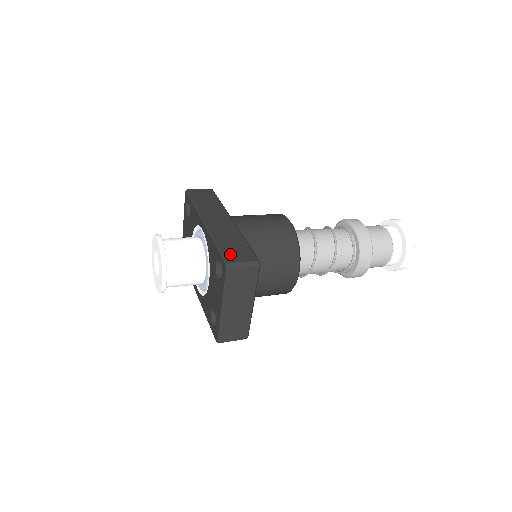
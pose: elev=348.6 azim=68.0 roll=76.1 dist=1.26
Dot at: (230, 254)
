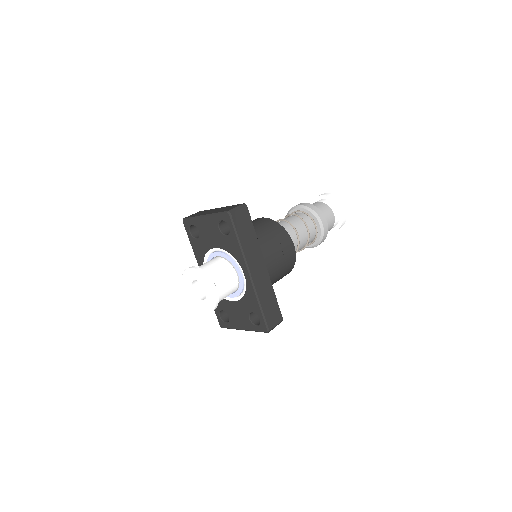
Dot at: (269, 319)
